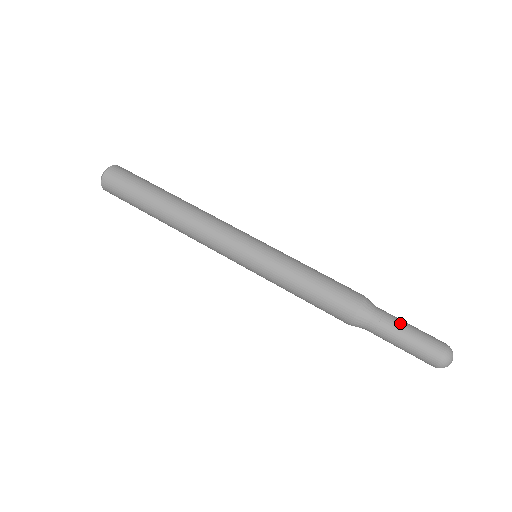
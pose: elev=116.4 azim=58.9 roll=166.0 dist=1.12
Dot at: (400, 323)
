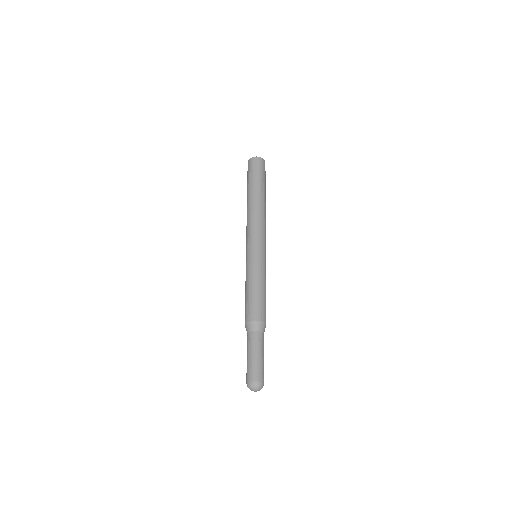
Dot at: occluded
